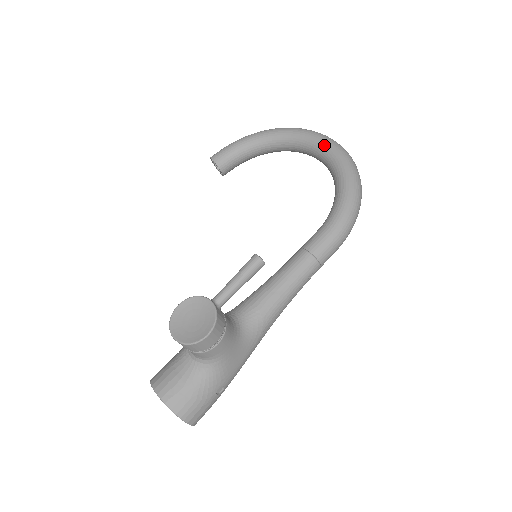
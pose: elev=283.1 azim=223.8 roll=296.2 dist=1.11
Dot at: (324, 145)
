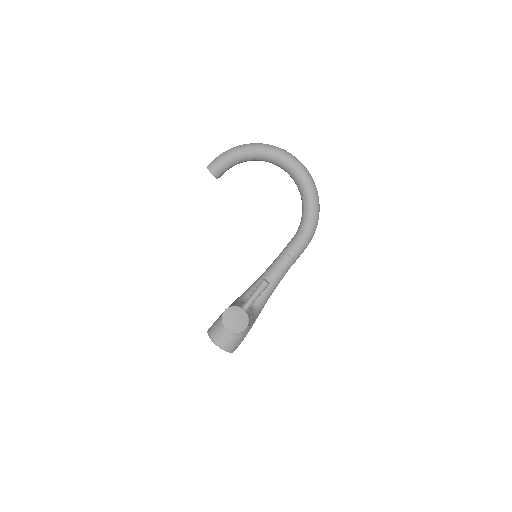
Dot at: (293, 170)
